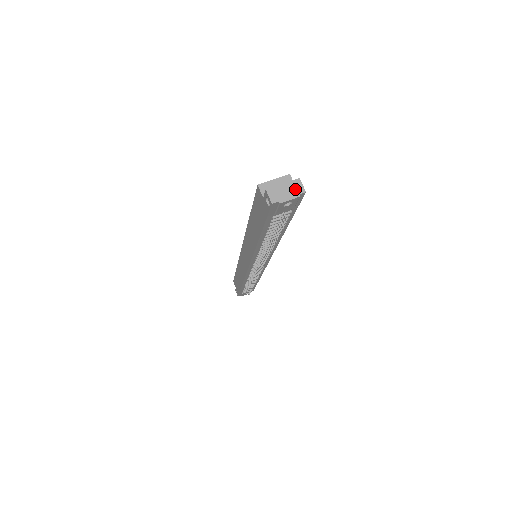
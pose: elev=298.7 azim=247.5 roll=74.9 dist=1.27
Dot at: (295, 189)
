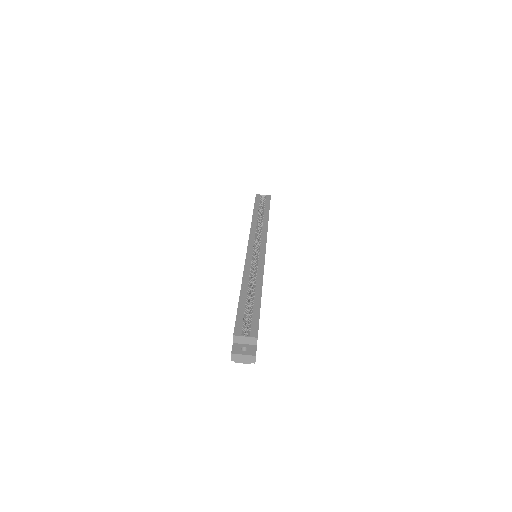
Dot at: (249, 360)
